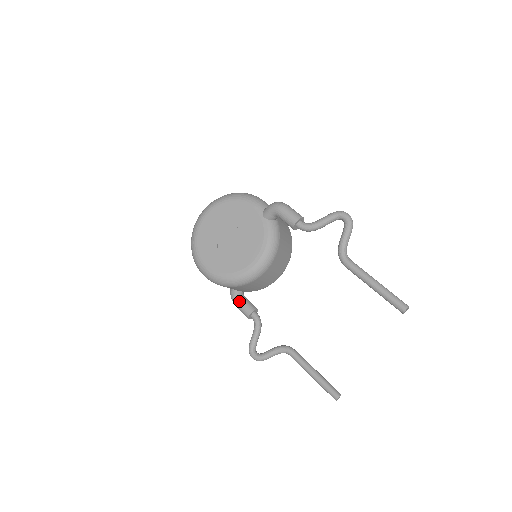
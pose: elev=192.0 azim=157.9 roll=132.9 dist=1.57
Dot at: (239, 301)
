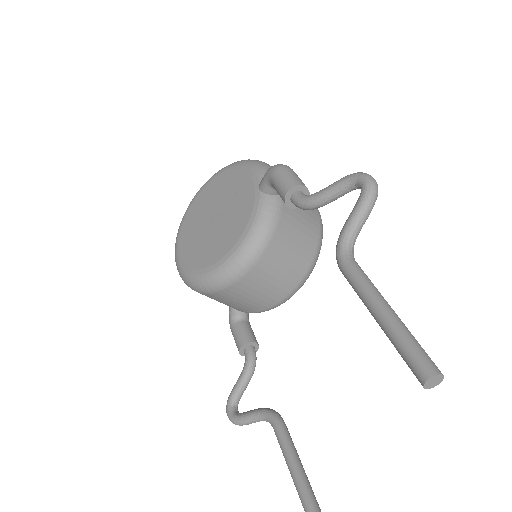
Dot at: (235, 325)
